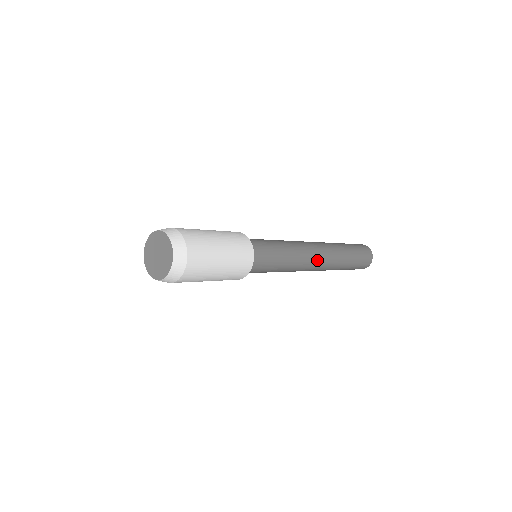
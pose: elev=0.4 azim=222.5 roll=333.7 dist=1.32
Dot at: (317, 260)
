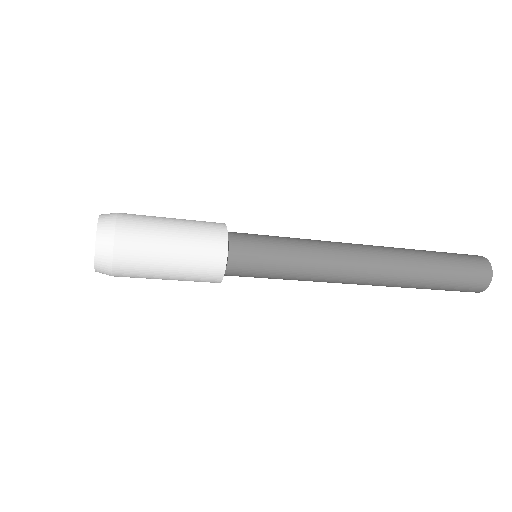
Dot at: (361, 253)
